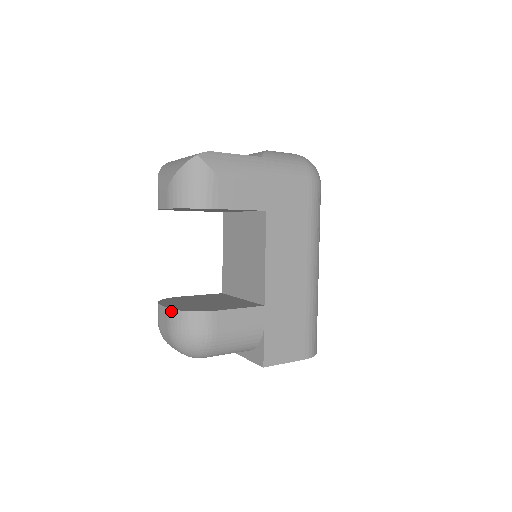
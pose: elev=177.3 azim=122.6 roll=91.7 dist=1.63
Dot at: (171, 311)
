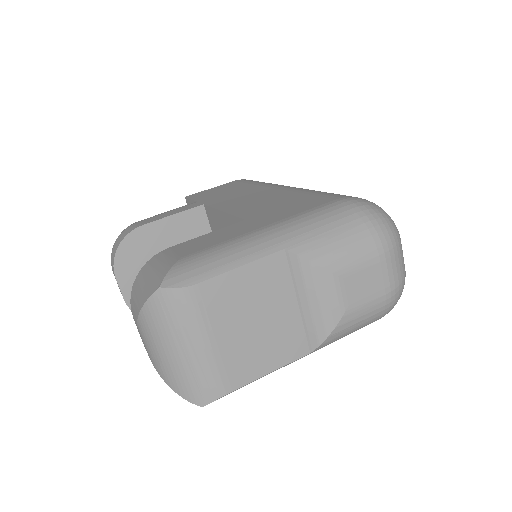
Dot at: occluded
